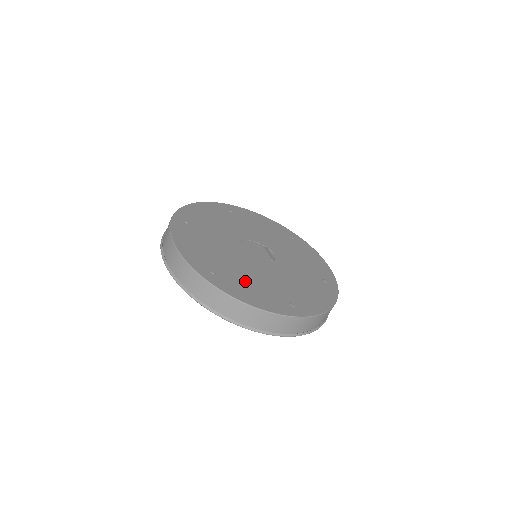
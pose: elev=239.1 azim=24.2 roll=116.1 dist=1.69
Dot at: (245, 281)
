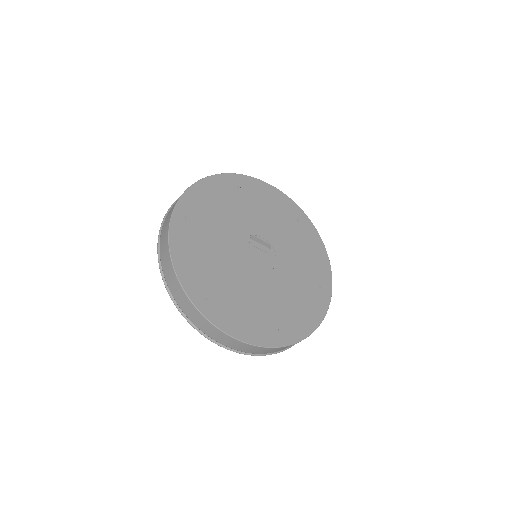
Dot at: (293, 307)
